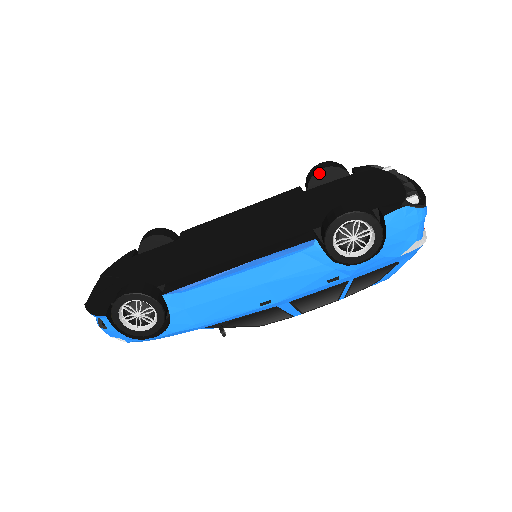
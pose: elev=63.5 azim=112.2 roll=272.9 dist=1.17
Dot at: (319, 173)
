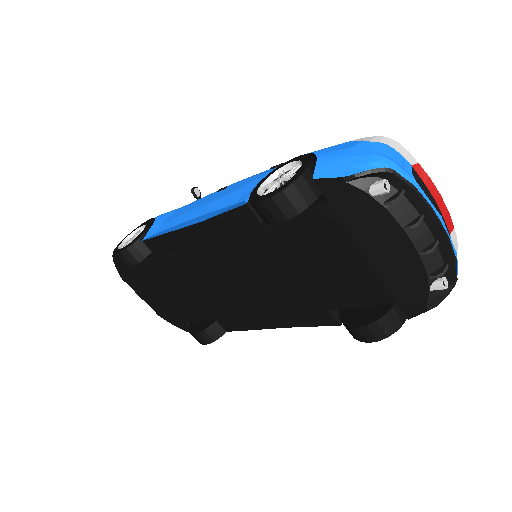
Dot at: (275, 222)
